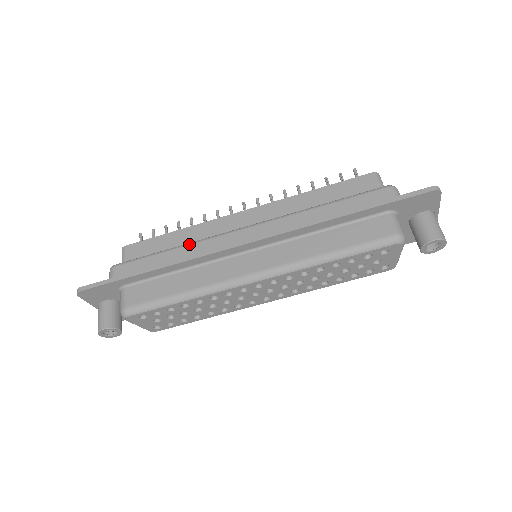
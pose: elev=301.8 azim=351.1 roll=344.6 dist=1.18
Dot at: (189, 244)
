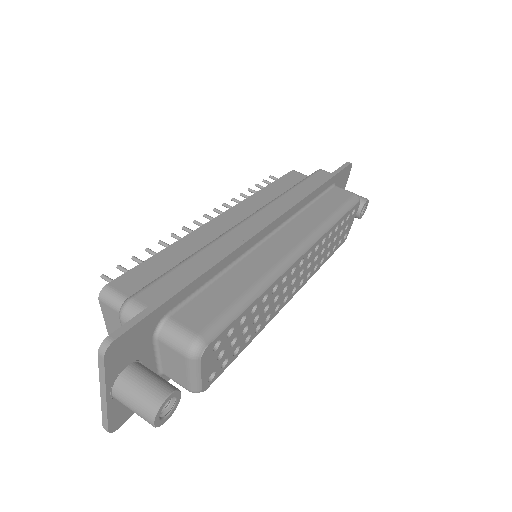
Dot at: (211, 243)
